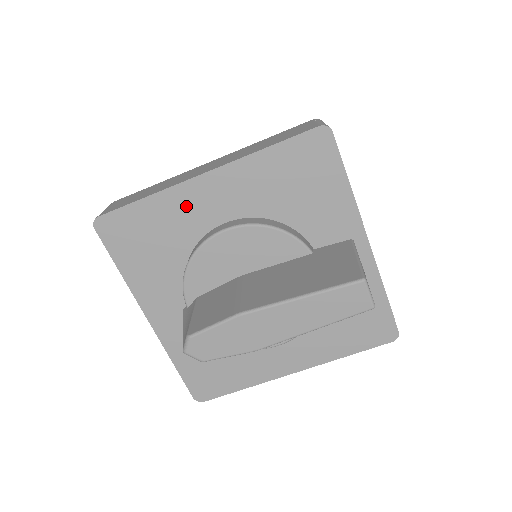
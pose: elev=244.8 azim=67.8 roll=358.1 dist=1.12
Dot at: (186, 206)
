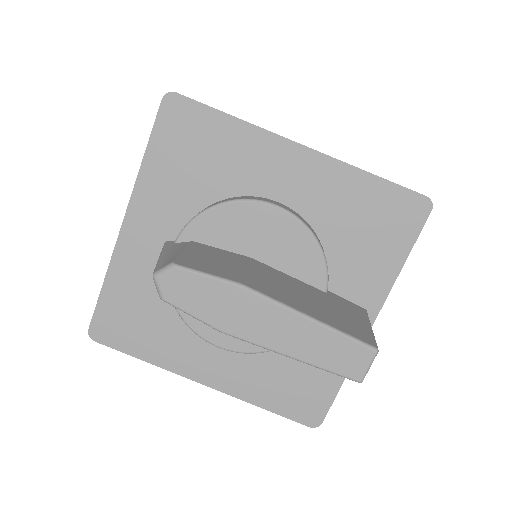
Dot at: (260, 157)
